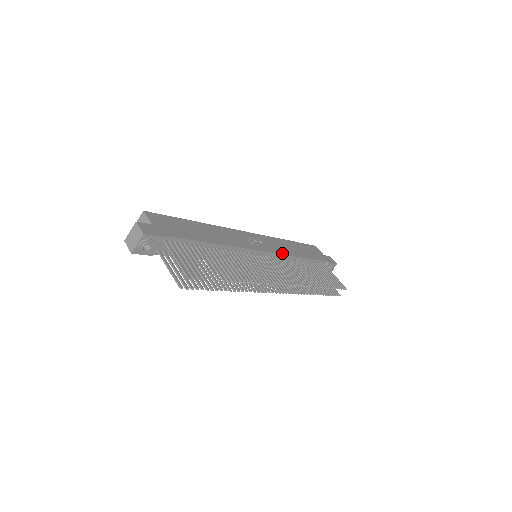
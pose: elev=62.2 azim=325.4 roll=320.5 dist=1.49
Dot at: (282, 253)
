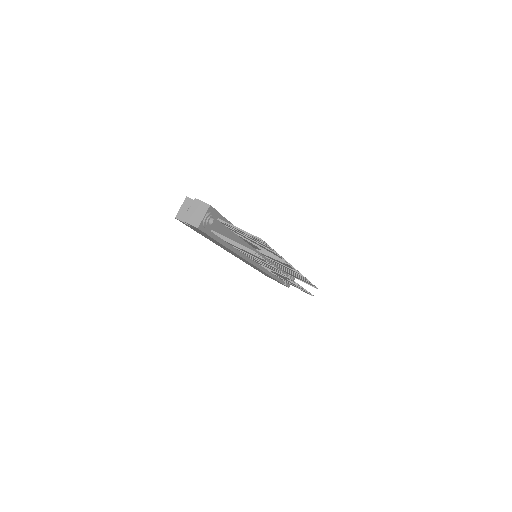
Dot at: occluded
